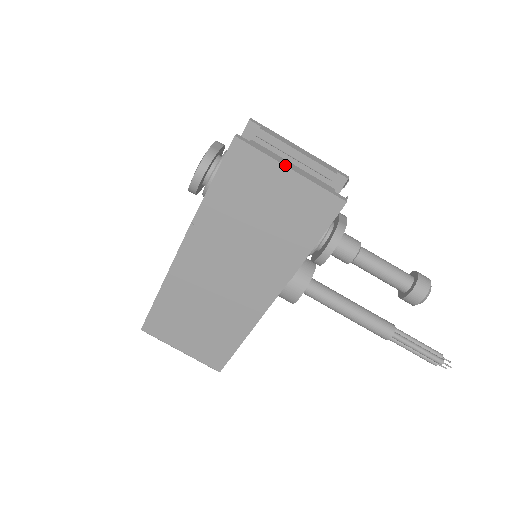
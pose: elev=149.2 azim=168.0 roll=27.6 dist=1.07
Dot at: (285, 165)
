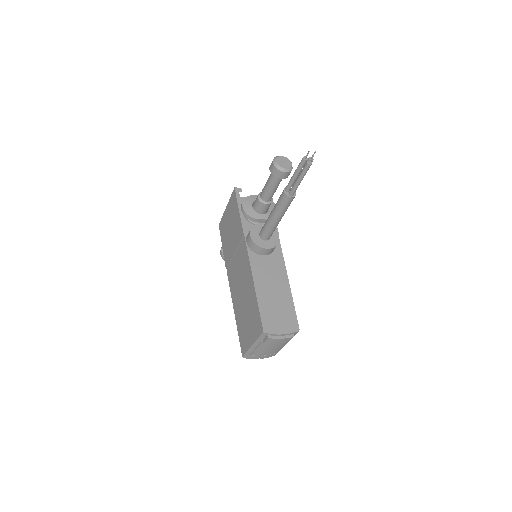
Dot at: (225, 209)
